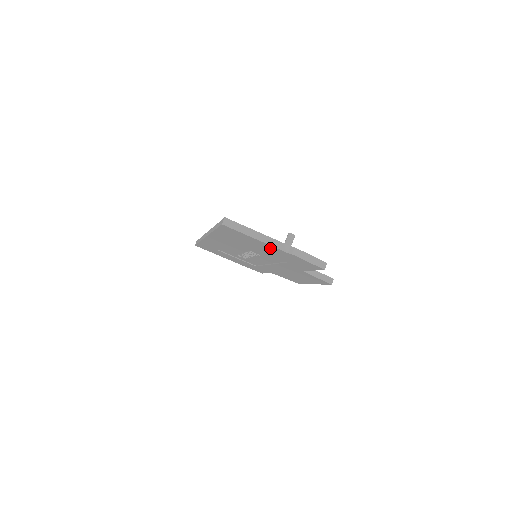
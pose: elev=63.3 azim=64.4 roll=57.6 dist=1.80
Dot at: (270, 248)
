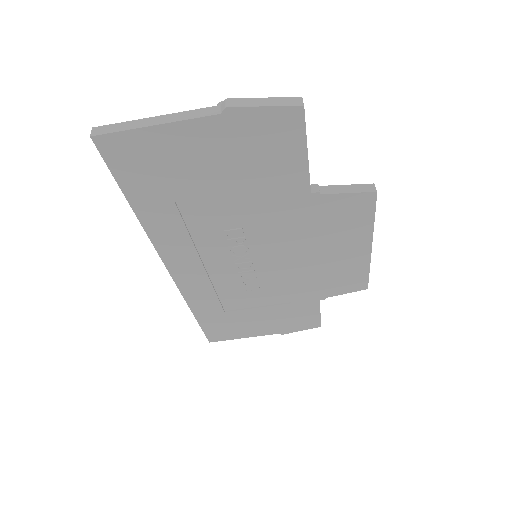
Dot at: (200, 142)
